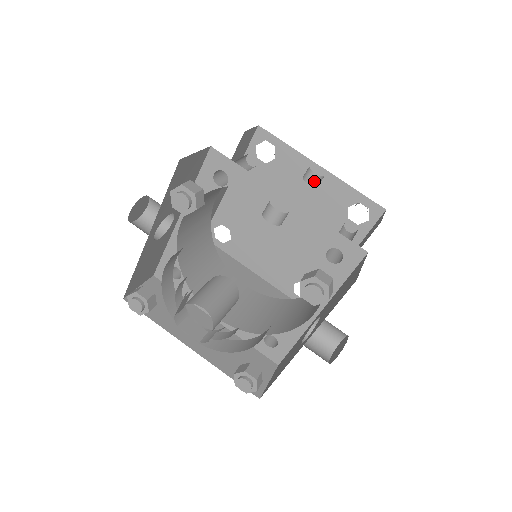
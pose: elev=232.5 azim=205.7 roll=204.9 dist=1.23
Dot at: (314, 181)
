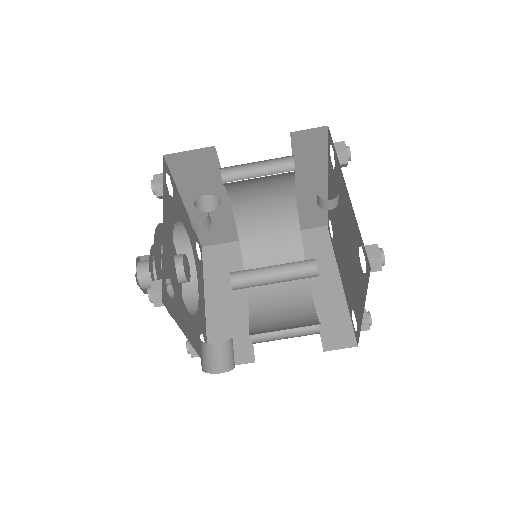
Dot at: (319, 202)
